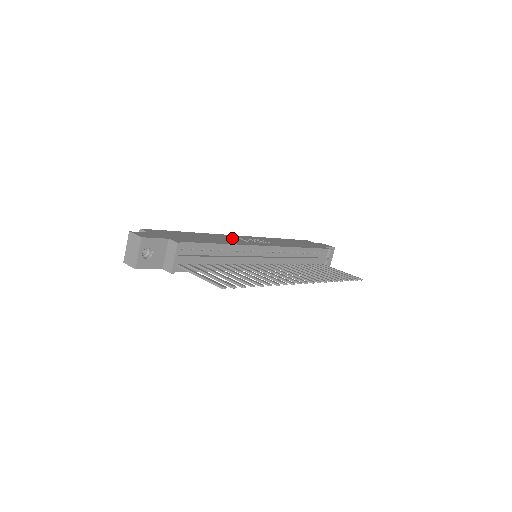
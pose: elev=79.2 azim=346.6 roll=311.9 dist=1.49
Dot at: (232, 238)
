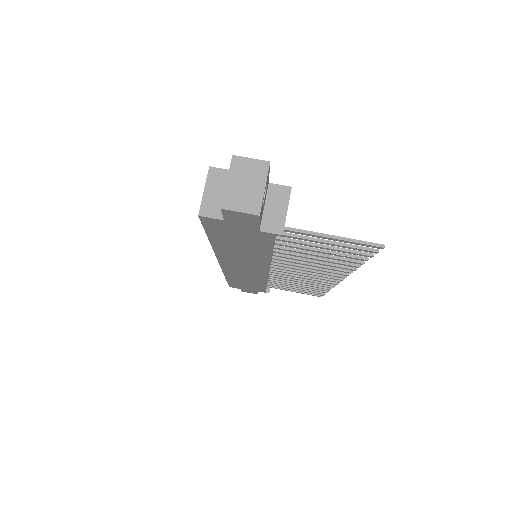
Dot at: occluded
